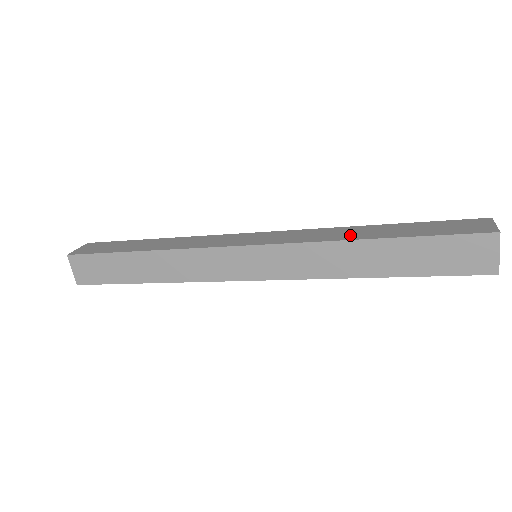
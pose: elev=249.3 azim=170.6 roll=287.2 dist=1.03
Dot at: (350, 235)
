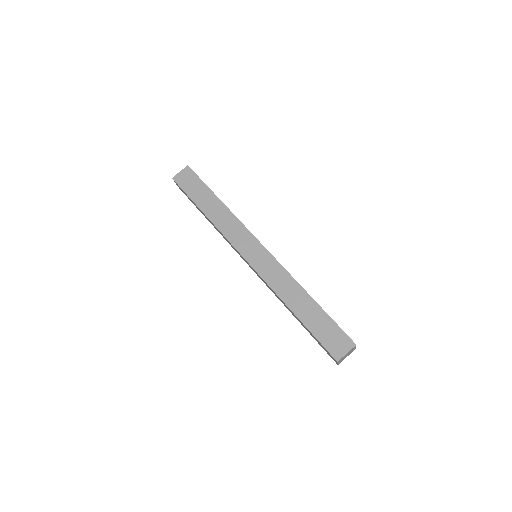
Dot at: occluded
